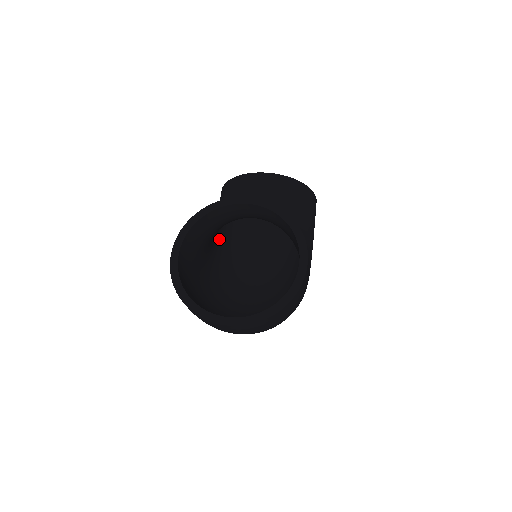
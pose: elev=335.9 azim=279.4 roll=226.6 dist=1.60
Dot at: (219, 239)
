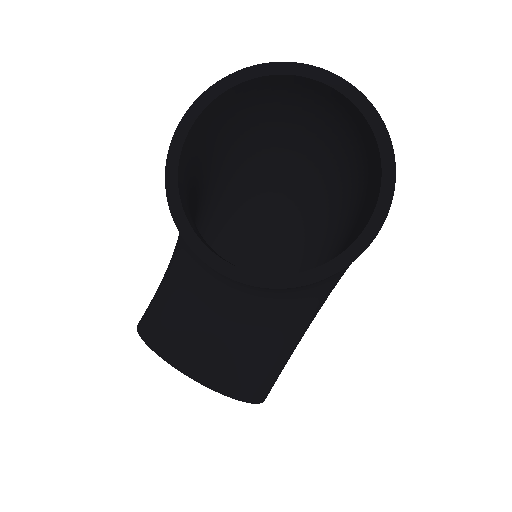
Dot at: (209, 168)
